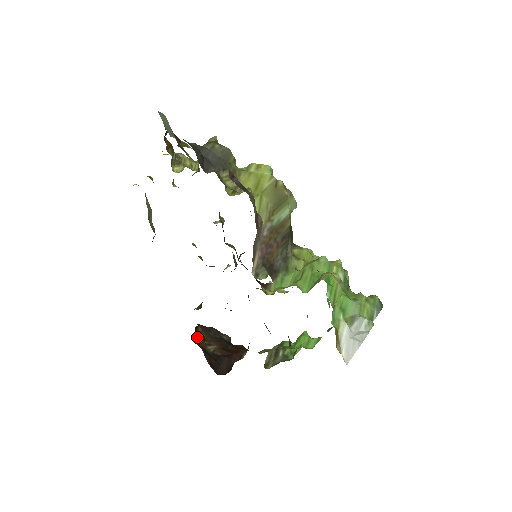
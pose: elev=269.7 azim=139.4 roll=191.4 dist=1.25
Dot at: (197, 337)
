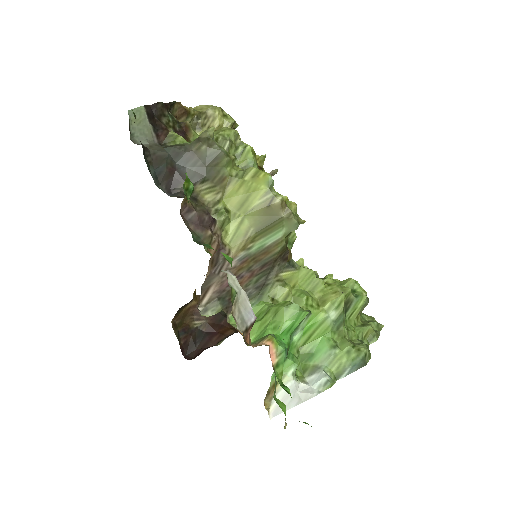
Dot at: (182, 314)
